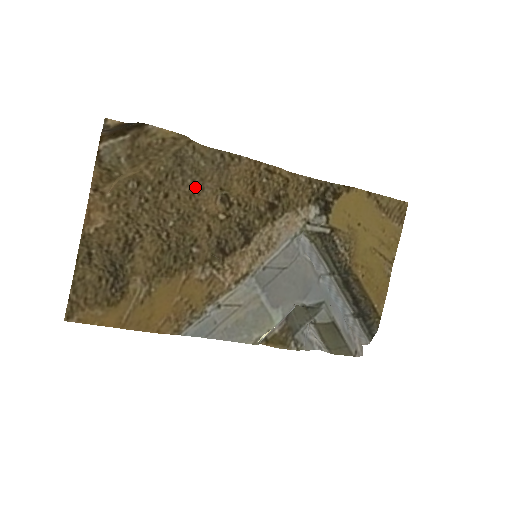
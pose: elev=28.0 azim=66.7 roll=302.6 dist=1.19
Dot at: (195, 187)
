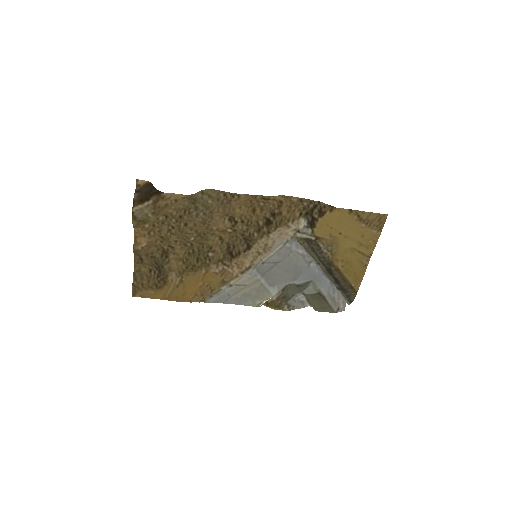
Dot at: (206, 218)
